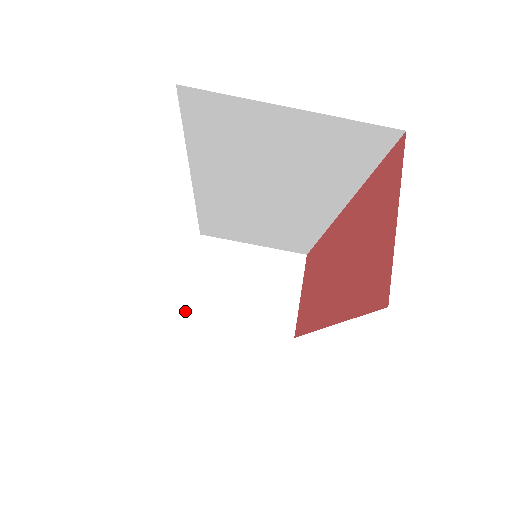
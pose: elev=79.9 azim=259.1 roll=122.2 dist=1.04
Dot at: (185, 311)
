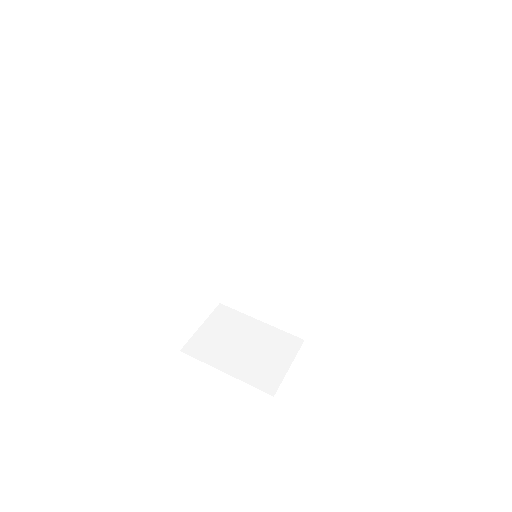
Dot at: (184, 347)
